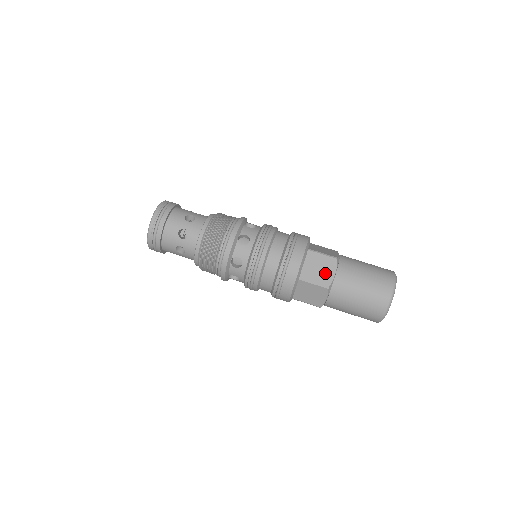
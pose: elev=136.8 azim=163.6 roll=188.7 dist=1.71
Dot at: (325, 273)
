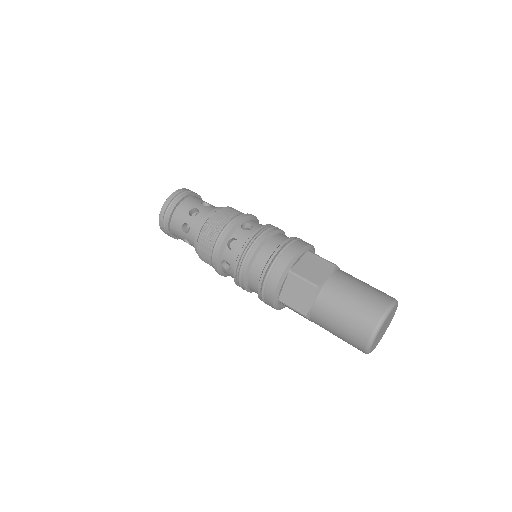
Dot at: (318, 273)
